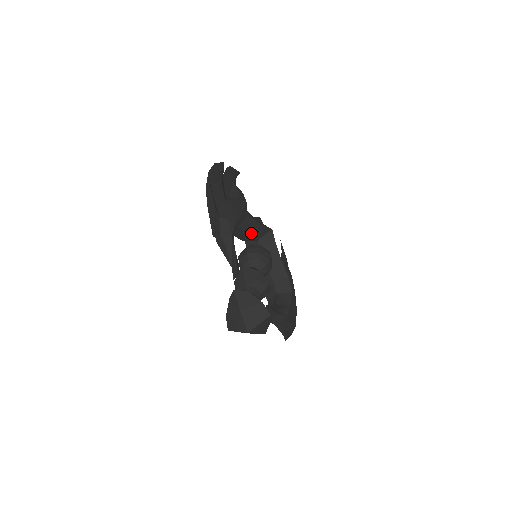
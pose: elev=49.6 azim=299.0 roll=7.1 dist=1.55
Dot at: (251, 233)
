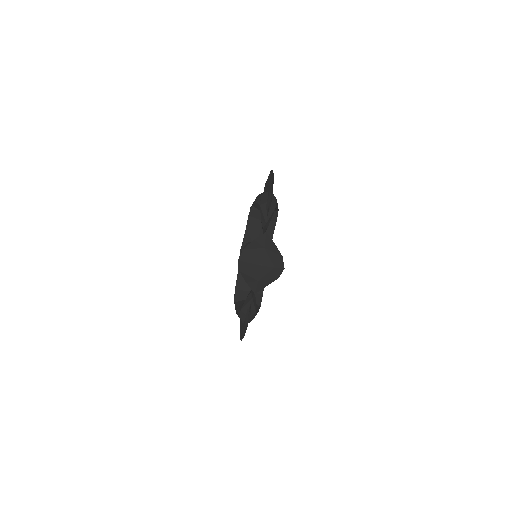
Dot at: occluded
